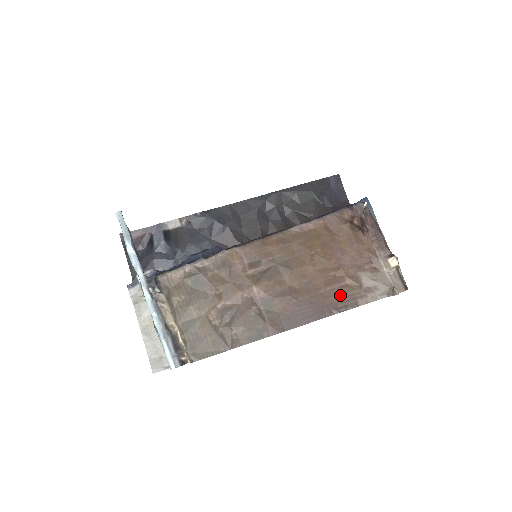
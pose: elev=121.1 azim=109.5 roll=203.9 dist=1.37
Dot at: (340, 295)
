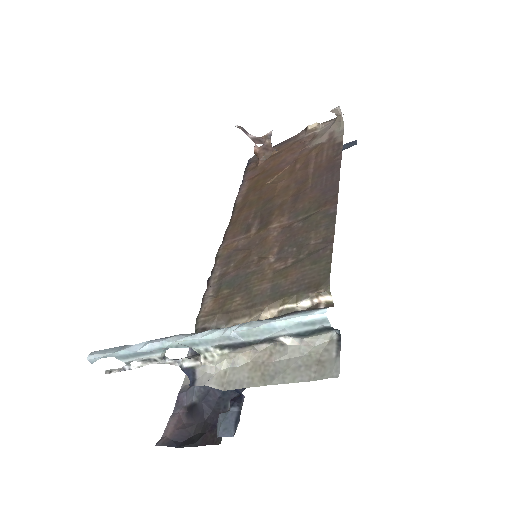
Dot at: (323, 156)
